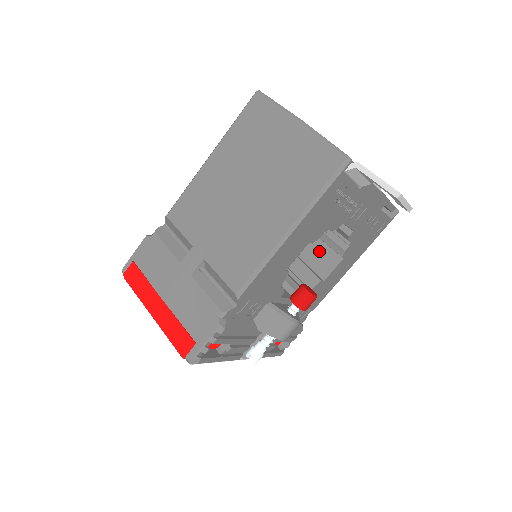
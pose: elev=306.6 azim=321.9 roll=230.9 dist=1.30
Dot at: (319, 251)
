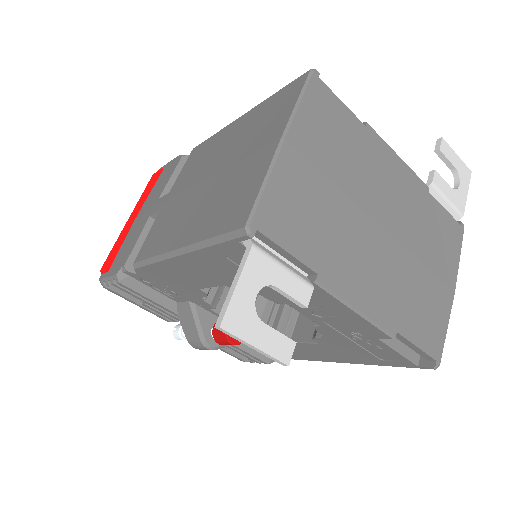
Dot at: occluded
